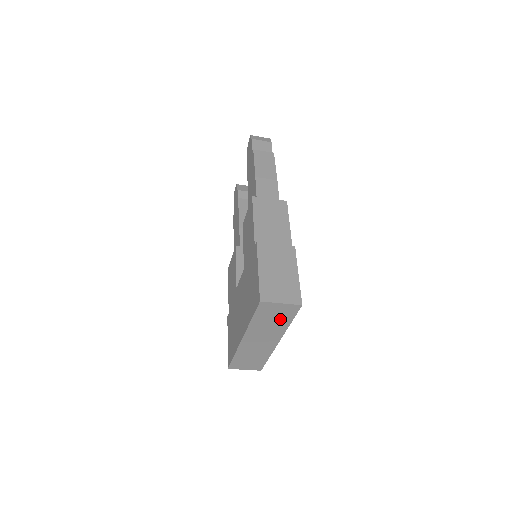
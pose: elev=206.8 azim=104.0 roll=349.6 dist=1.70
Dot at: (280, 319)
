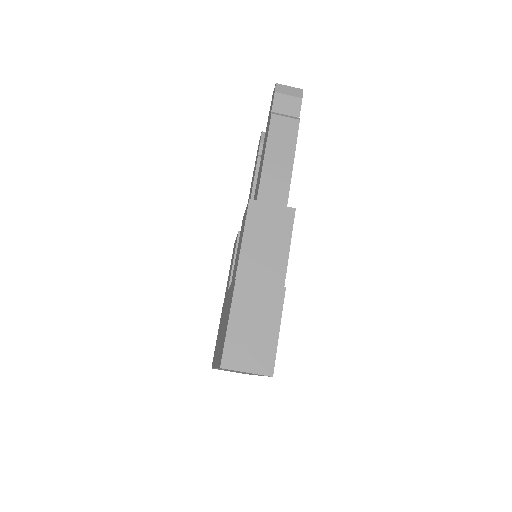
Dot at: occluded
